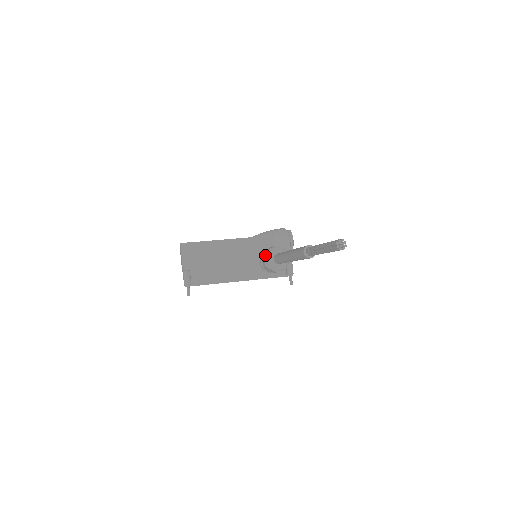
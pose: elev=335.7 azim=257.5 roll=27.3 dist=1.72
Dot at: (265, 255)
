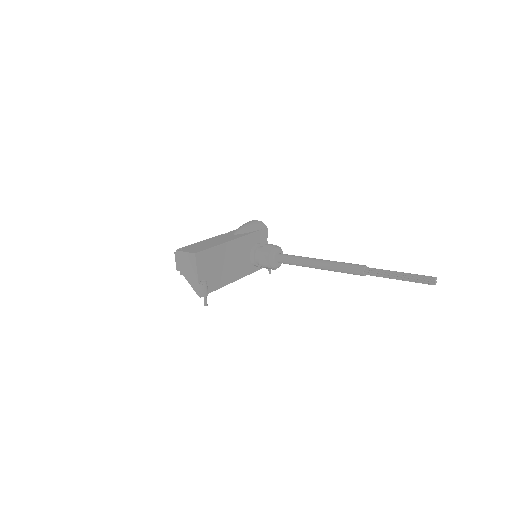
Dot at: (268, 256)
